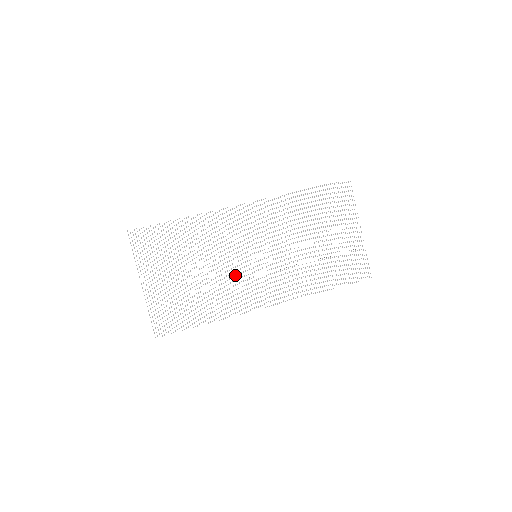
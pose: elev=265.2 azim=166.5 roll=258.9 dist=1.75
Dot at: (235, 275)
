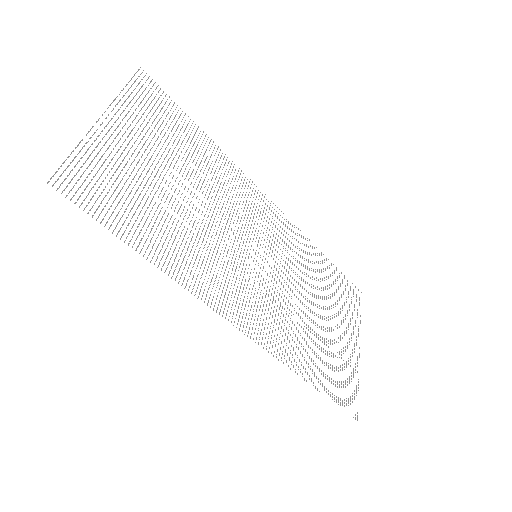
Dot at: (222, 247)
